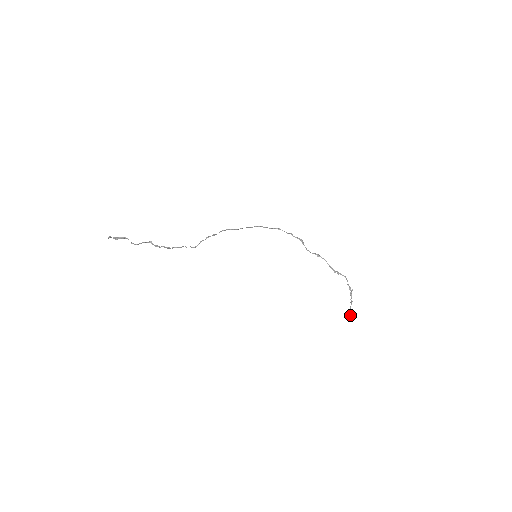
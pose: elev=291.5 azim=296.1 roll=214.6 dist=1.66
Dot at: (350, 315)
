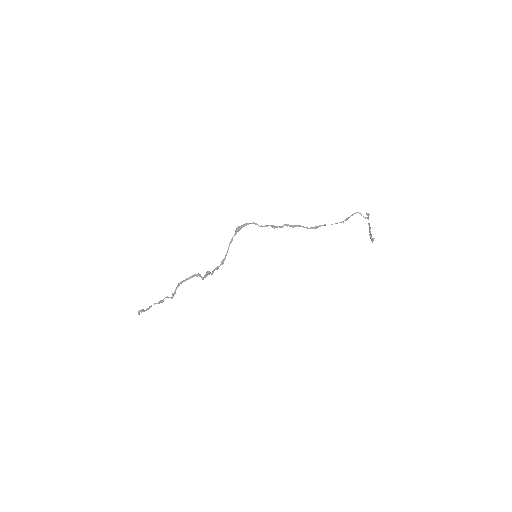
Dot at: (370, 237)
